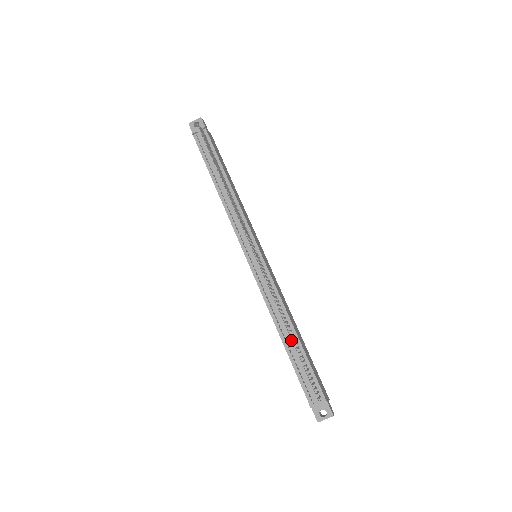
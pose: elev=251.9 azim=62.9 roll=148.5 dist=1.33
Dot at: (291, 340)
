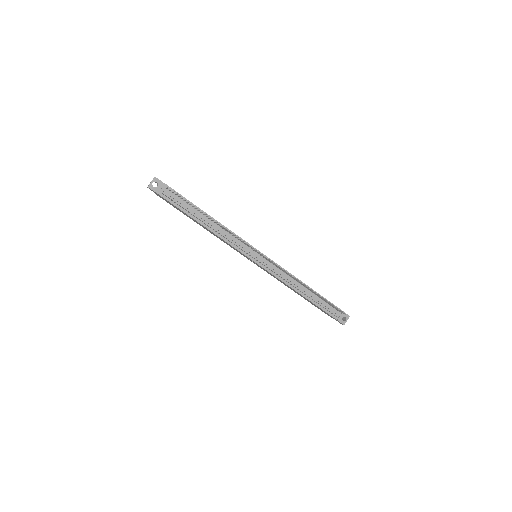
Dot at: (310, 293)
